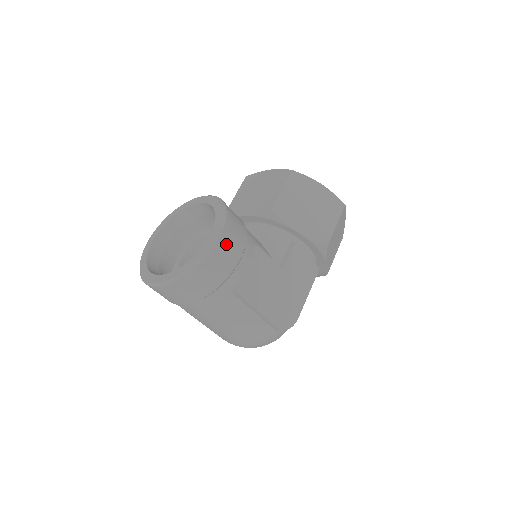
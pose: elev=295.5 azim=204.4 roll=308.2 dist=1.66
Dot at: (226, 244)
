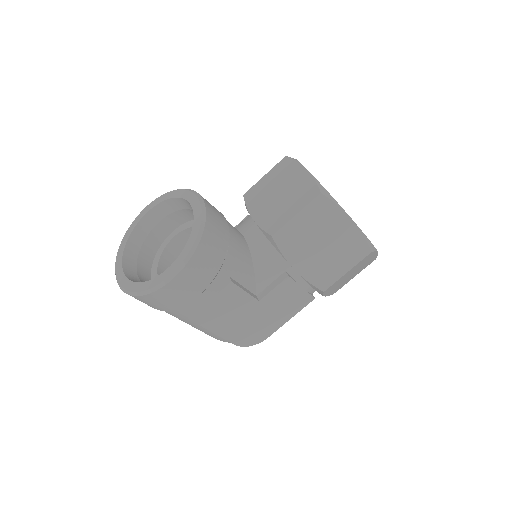
Dot at: (183, 282)
